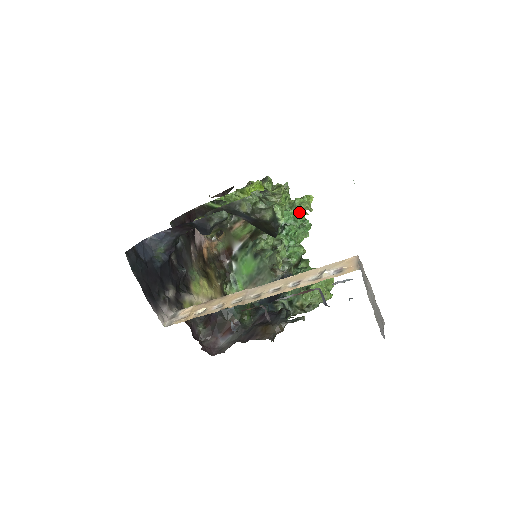
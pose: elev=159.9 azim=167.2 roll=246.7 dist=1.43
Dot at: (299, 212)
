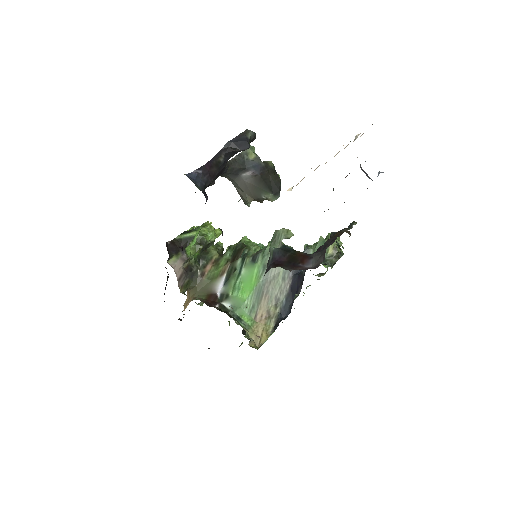
Dot at: occluded
